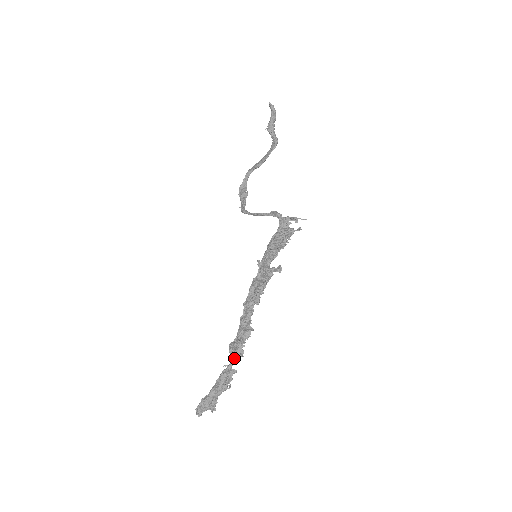
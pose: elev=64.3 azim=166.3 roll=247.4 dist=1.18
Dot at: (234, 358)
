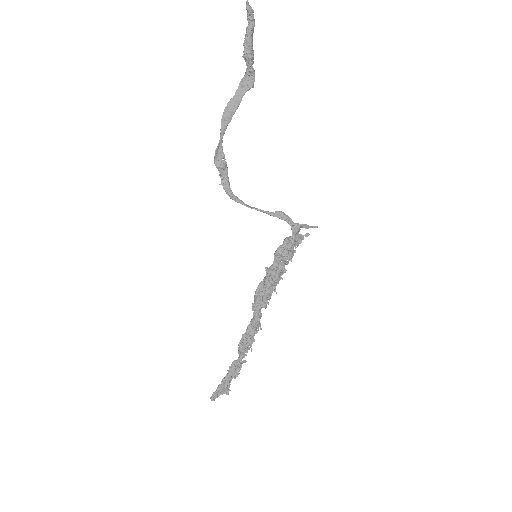
Dot at: (244, 353)
